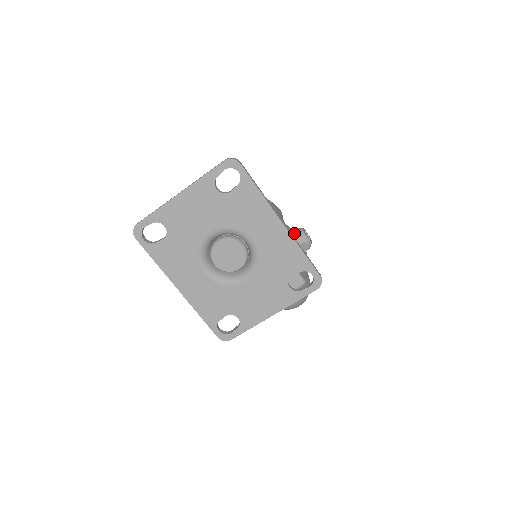
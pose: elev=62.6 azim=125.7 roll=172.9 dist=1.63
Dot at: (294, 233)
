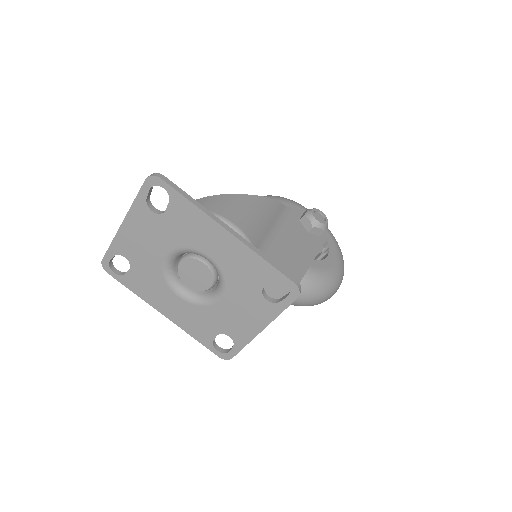
Dot at: (301, 218)
